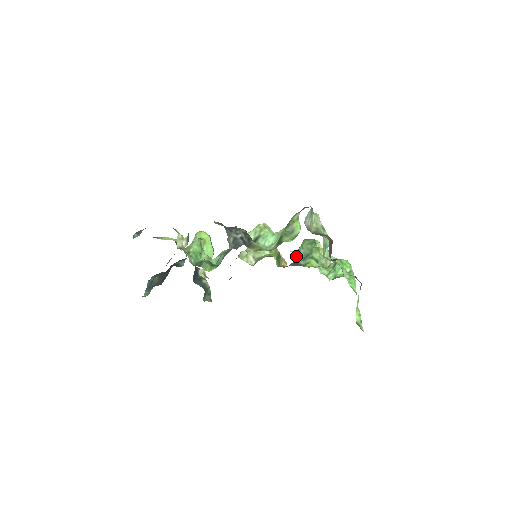
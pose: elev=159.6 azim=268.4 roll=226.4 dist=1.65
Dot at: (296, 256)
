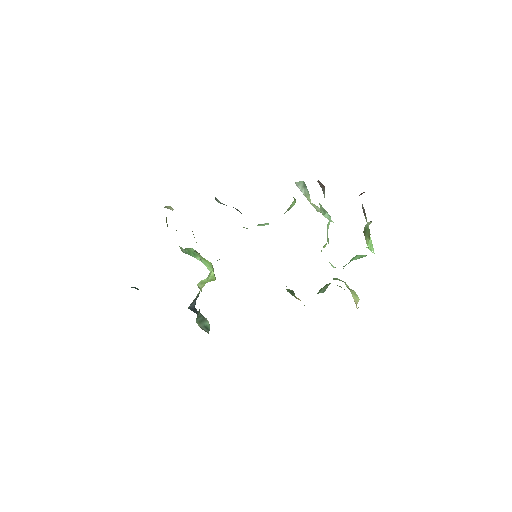
Dot at: occluded
